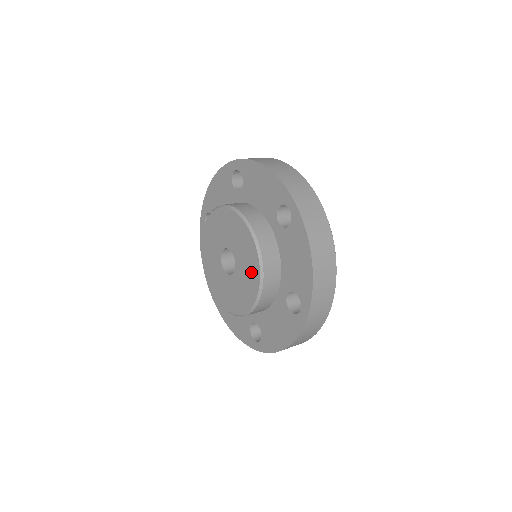
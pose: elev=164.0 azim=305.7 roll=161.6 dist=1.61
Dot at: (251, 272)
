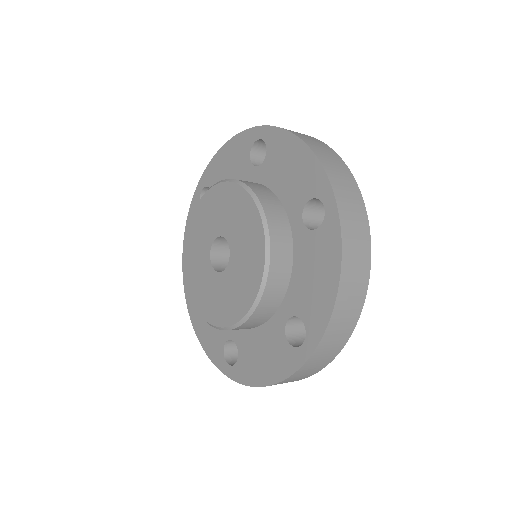
Dot at: (246, 218)
